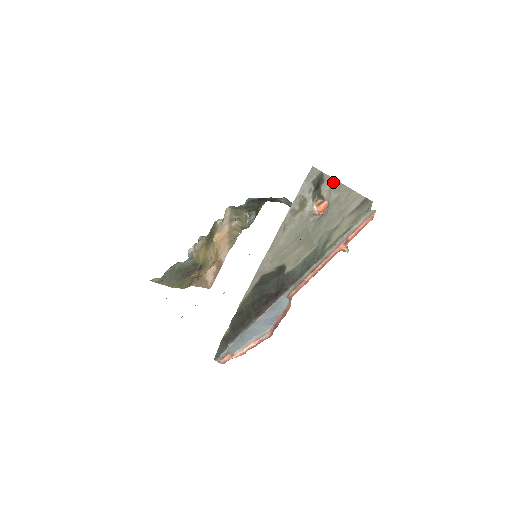
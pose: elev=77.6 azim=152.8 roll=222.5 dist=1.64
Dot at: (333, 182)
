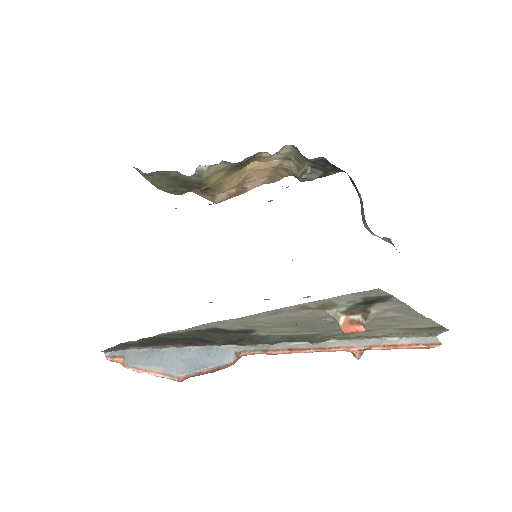
Dot at: (402, 305)
